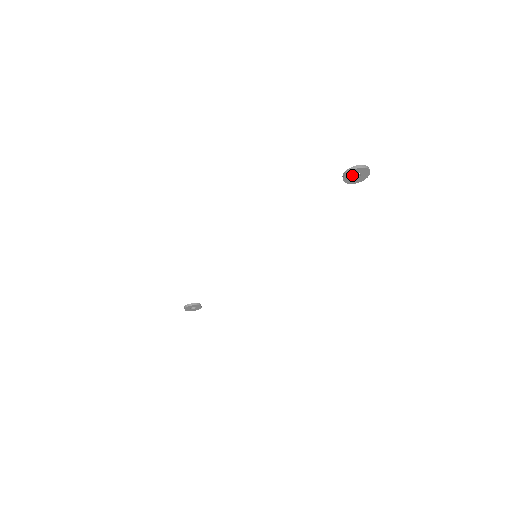
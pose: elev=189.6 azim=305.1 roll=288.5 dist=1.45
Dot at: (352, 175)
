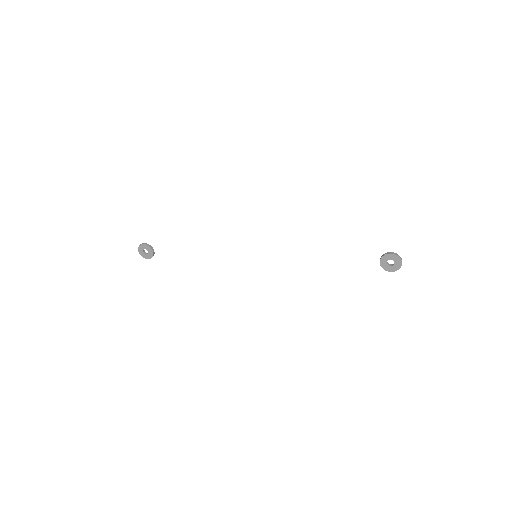
Dot at: (390, 259)
